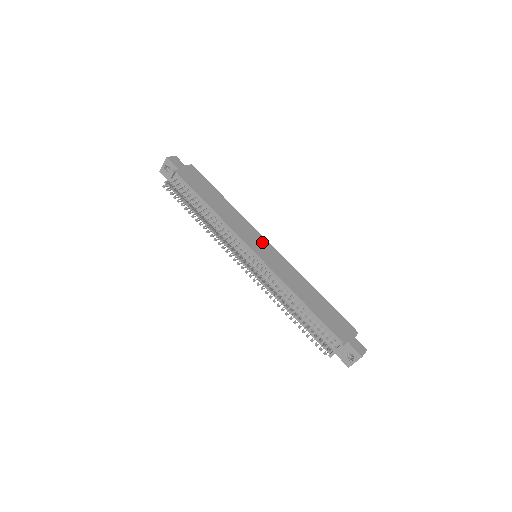
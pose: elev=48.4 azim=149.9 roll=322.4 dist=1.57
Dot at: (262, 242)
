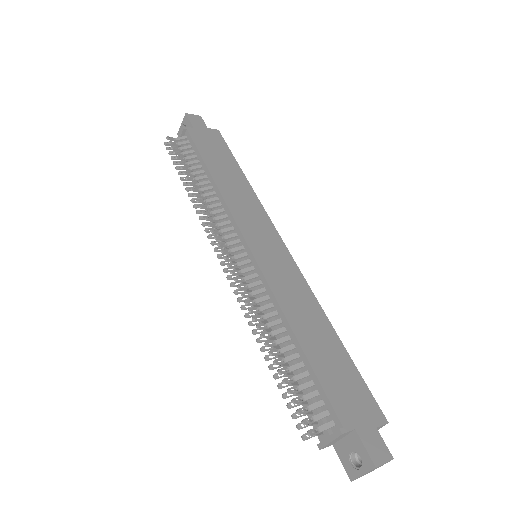
Dot at: (271, 238)
